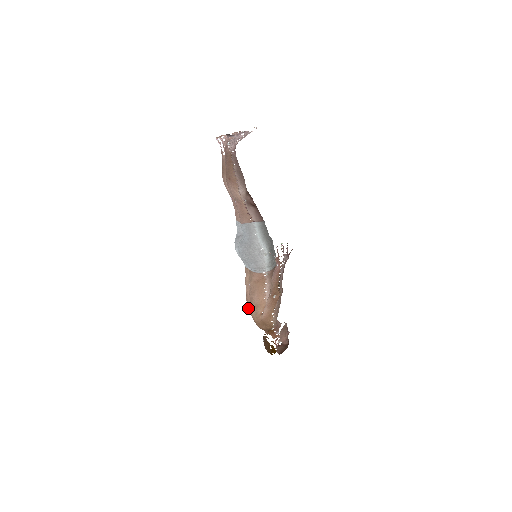
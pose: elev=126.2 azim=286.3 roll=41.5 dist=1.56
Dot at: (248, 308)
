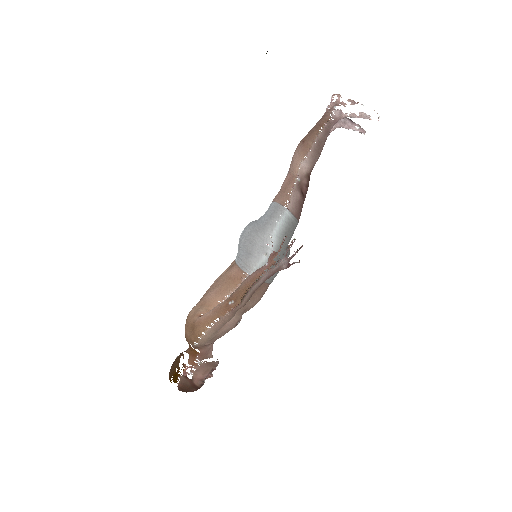
Dot at: occluded
